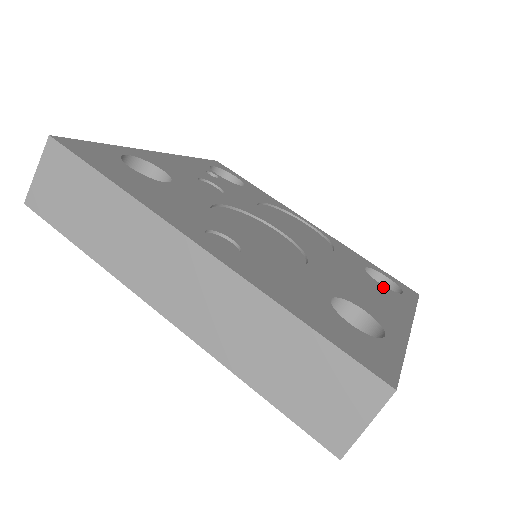
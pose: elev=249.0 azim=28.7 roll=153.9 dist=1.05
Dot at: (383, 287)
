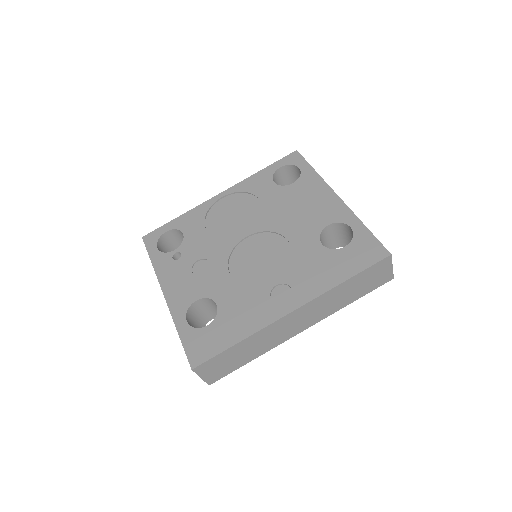
Dot at: (297, 184)
